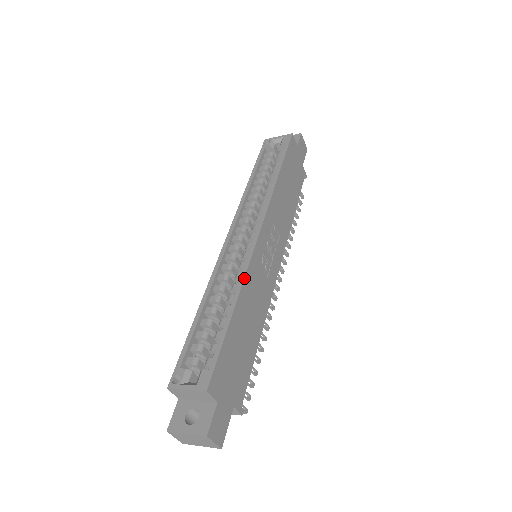
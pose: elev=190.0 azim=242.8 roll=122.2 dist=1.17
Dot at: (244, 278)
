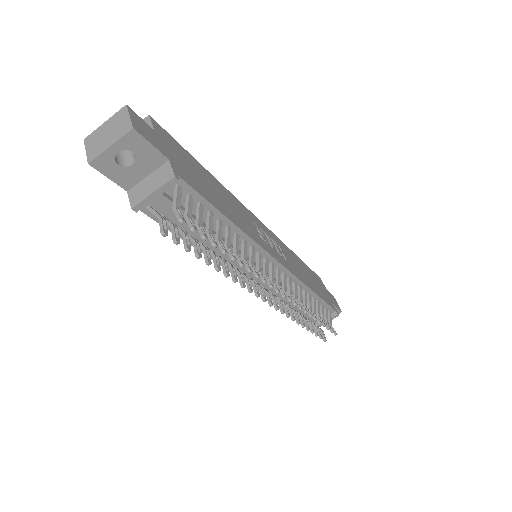
Dot at: (229, 192)
